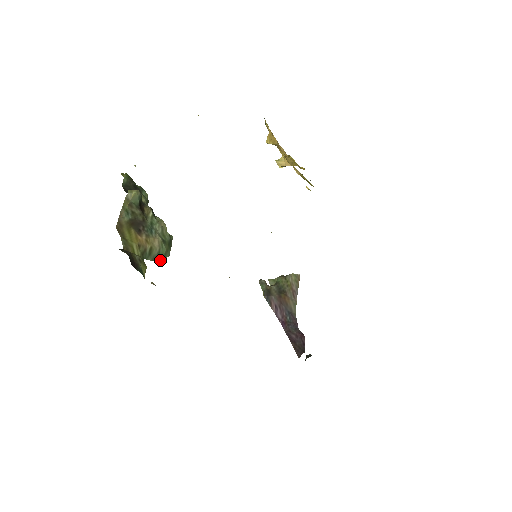
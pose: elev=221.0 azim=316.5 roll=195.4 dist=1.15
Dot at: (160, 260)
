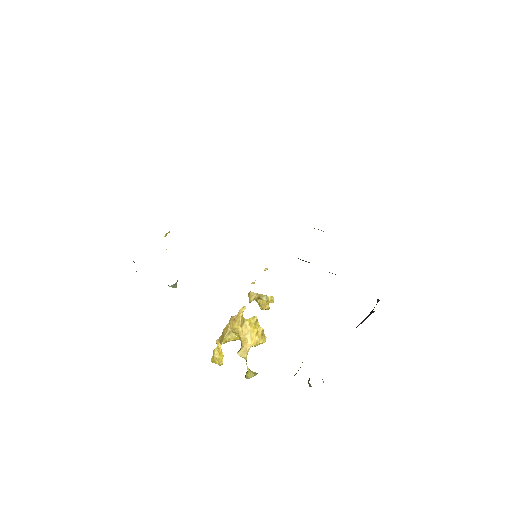
Dot at: occluded
